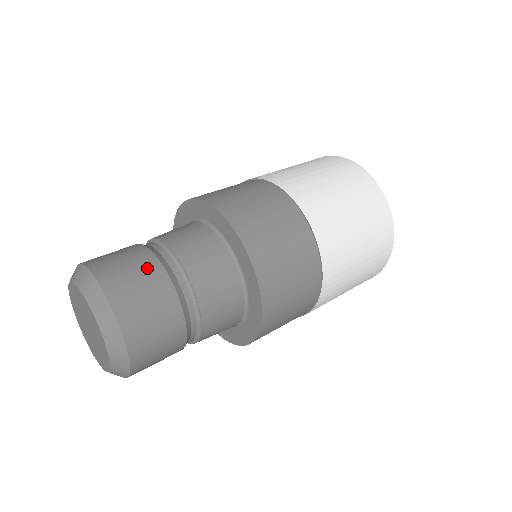
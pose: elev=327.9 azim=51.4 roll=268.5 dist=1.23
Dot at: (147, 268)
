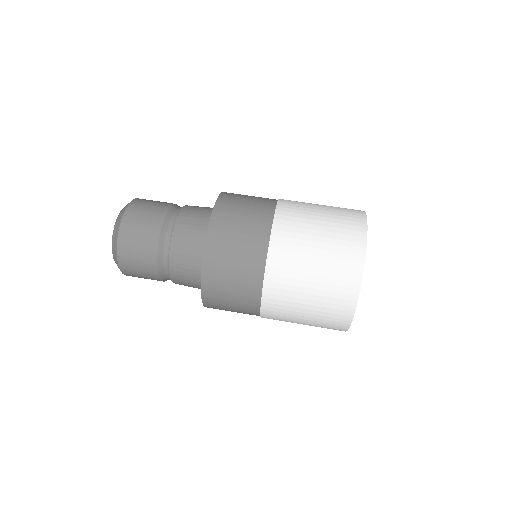
Dot at: (147, 262)
